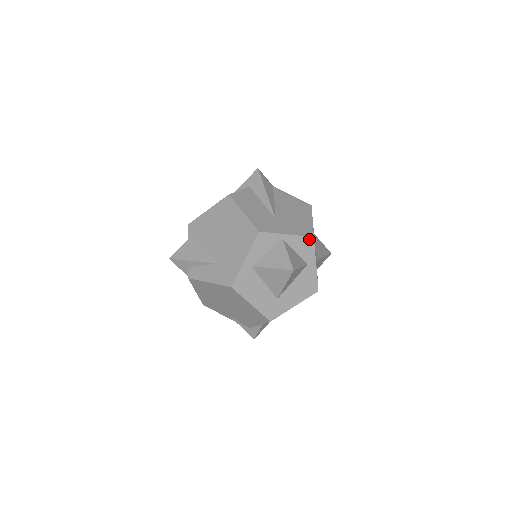
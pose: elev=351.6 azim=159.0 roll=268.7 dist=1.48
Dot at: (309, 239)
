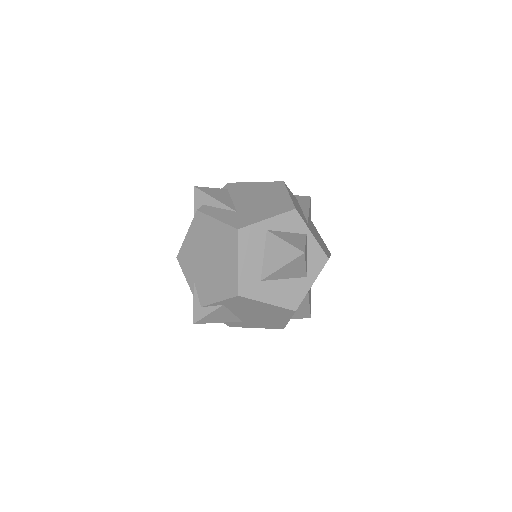
Dot at: (324, 257)
